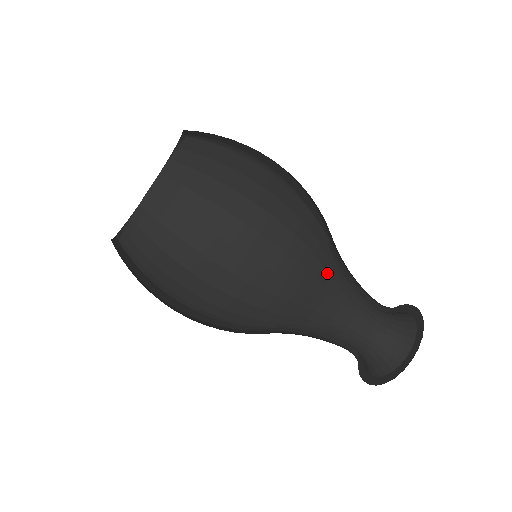
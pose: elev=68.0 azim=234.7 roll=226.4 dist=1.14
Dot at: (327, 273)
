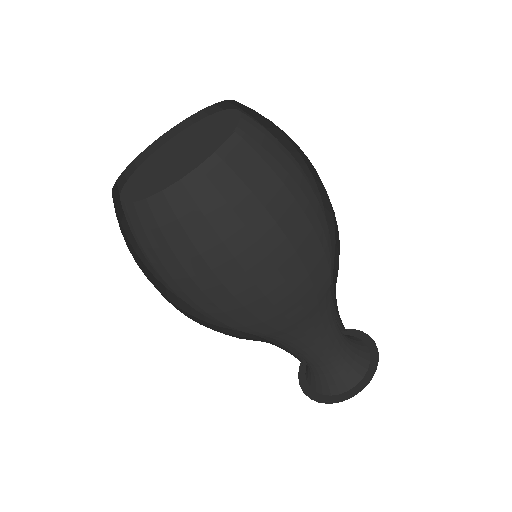
Dot at: (309, 318)
